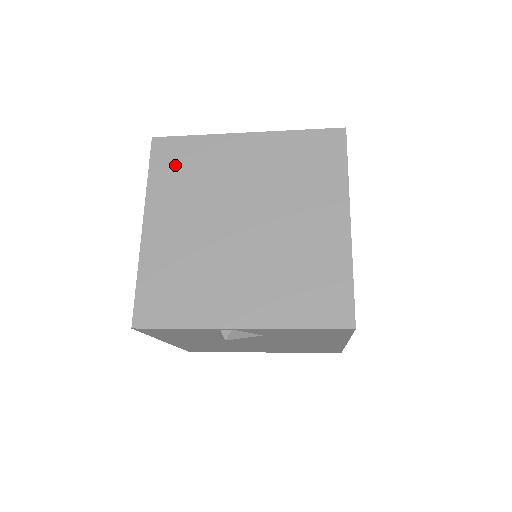
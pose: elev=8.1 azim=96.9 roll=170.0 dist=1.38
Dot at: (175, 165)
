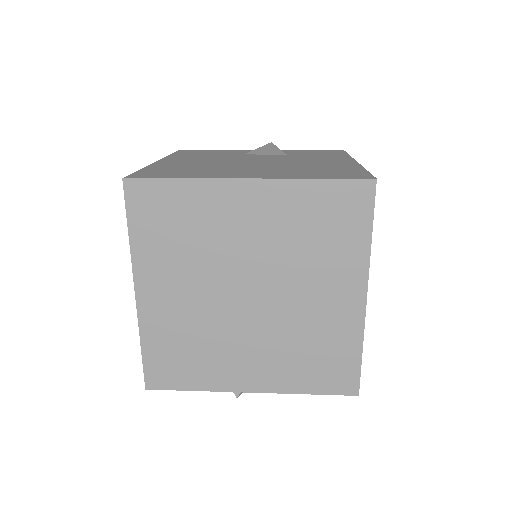
Dot at: (160, 220)
